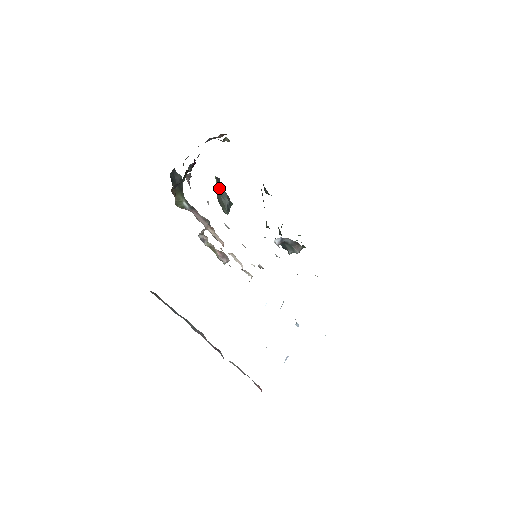
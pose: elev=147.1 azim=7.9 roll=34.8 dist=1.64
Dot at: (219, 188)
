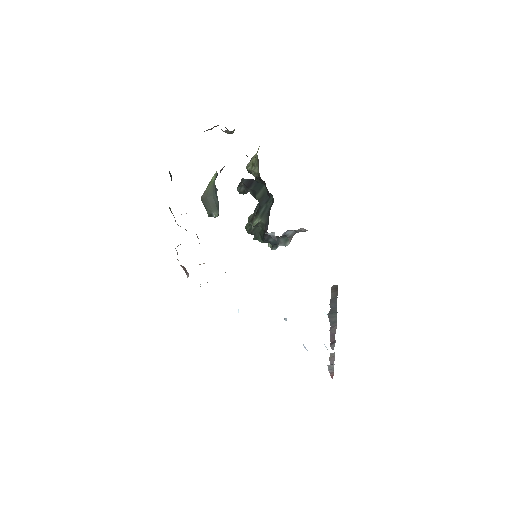
Dot at: (214, 187)
